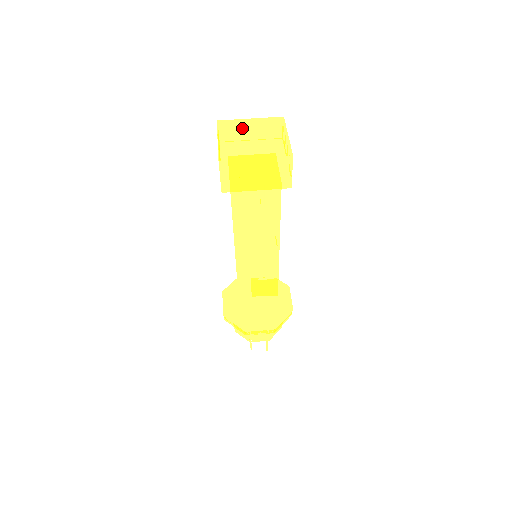
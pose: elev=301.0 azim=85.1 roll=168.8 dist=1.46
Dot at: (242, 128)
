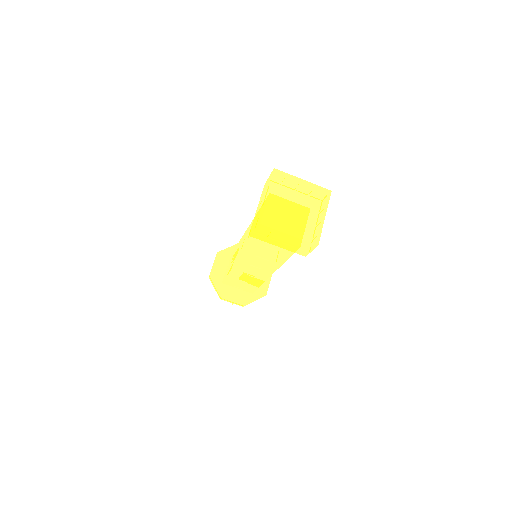
Dot at: (291, 189)
